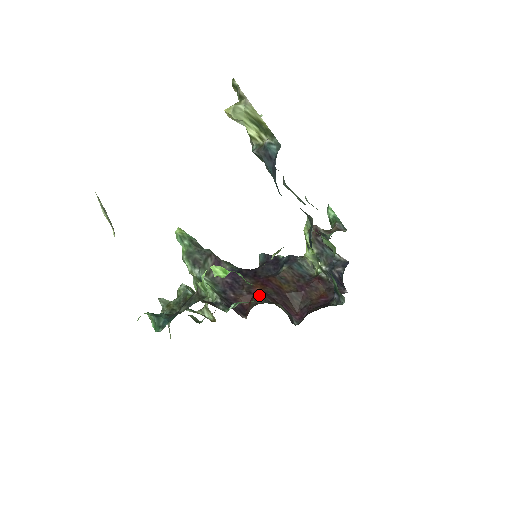
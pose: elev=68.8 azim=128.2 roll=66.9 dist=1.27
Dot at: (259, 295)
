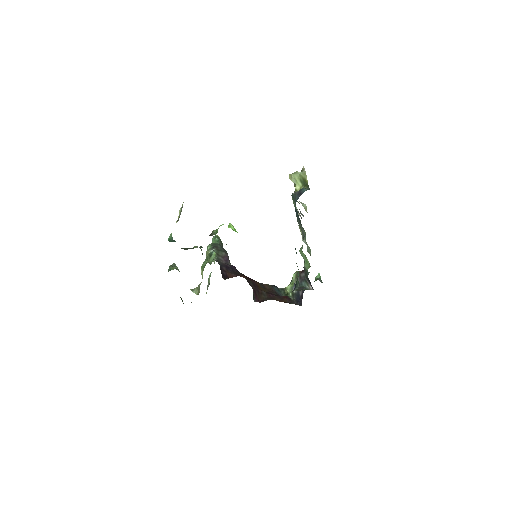
Dot at: occluded
